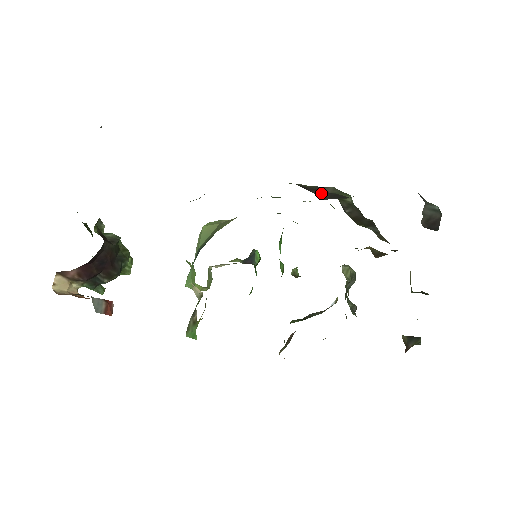
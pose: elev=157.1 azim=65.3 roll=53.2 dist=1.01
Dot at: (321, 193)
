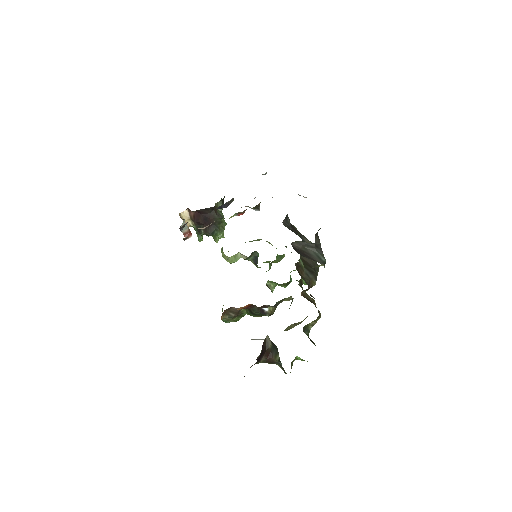
Dot at: (293, 230)
